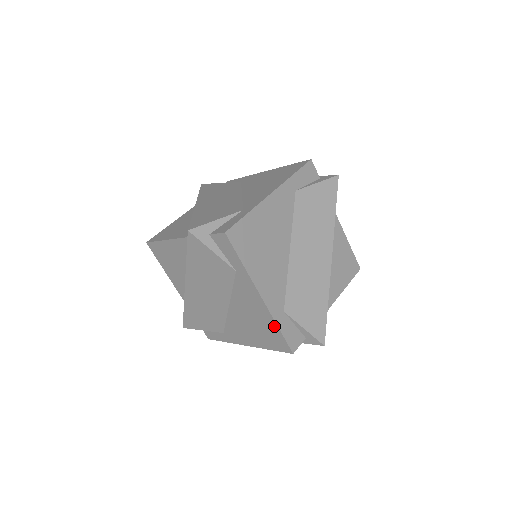
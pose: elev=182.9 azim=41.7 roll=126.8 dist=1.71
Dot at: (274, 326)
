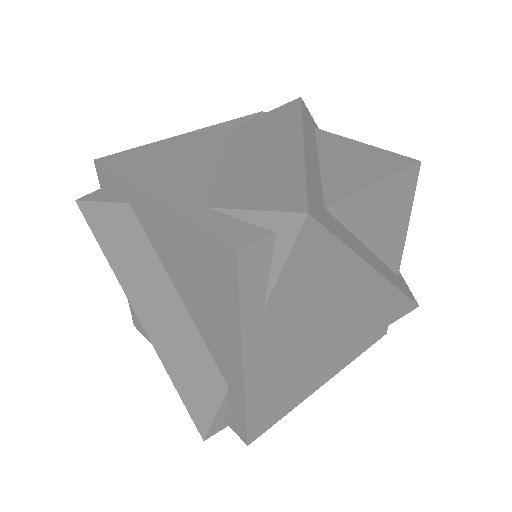
Dot at: (191, 231)
